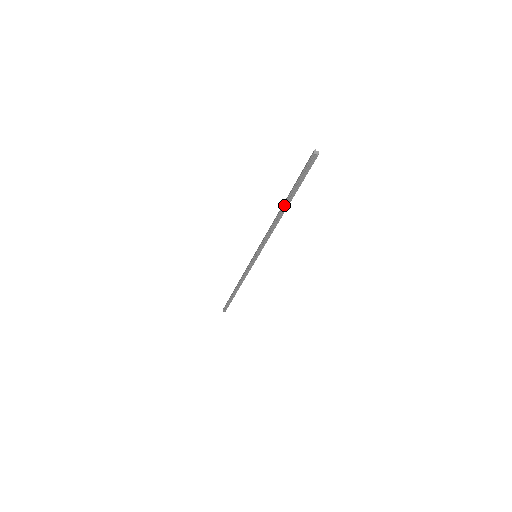
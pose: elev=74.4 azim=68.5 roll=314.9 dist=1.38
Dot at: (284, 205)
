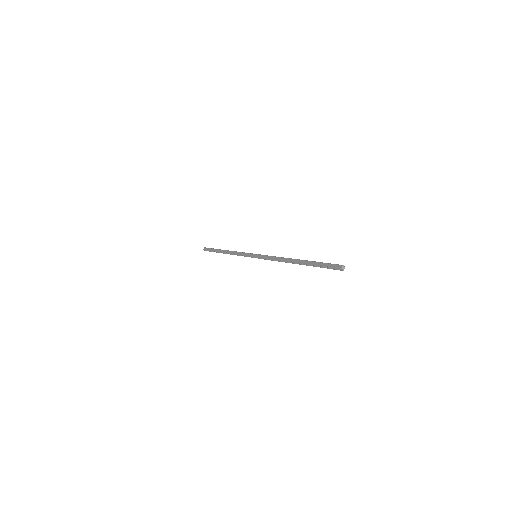
Dot at: (300, 263)
